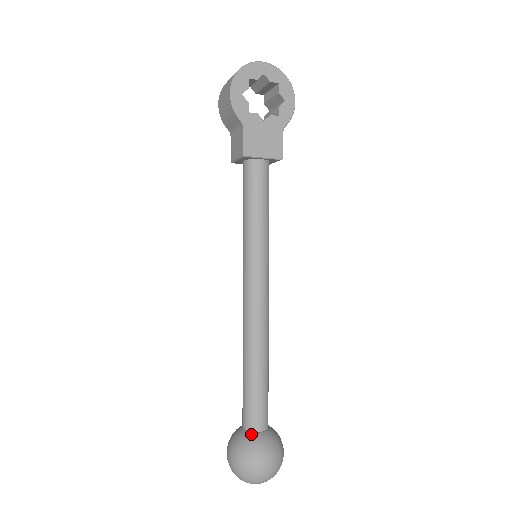
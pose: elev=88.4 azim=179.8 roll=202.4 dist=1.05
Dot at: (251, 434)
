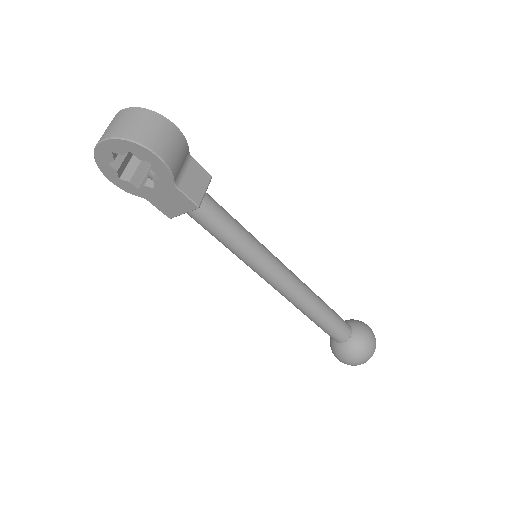
Dot at: (335, 343)
